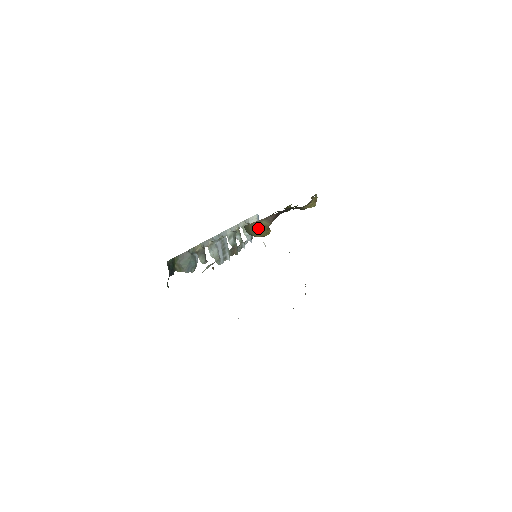
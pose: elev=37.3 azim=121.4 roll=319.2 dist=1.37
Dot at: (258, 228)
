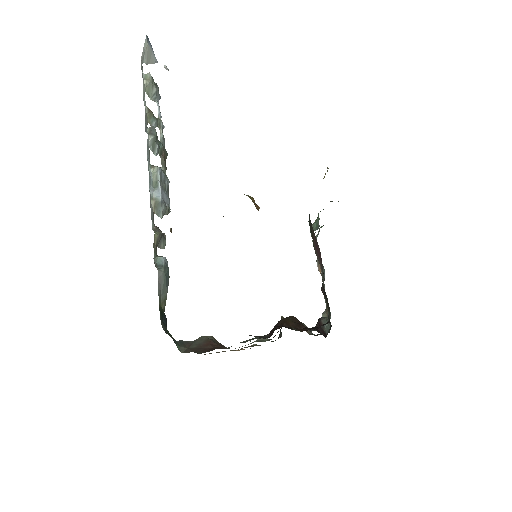
Dot at: occluded
